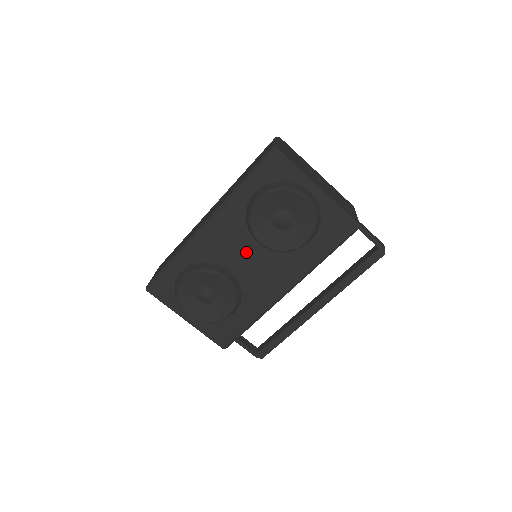
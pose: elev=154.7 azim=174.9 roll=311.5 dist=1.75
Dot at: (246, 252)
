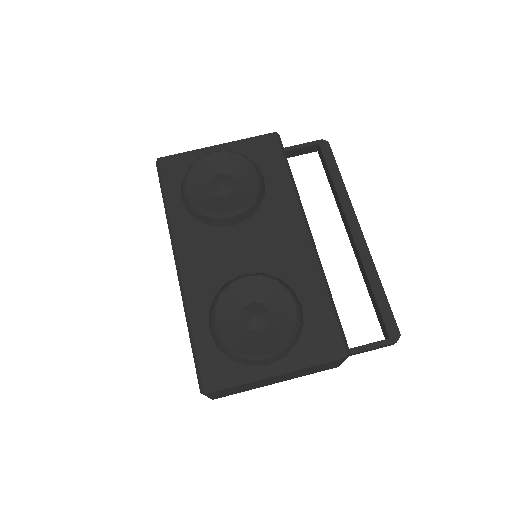
Dot at: (235, 244)
